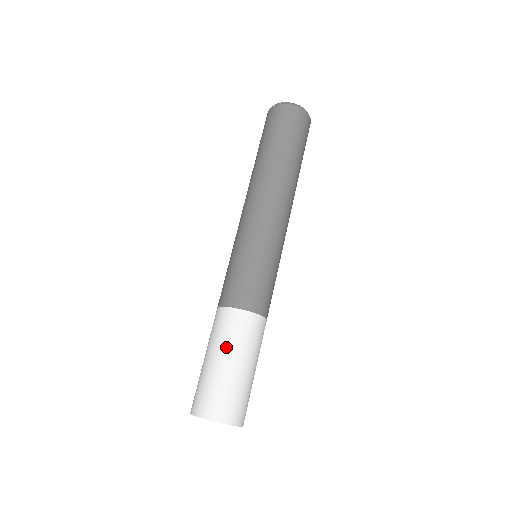
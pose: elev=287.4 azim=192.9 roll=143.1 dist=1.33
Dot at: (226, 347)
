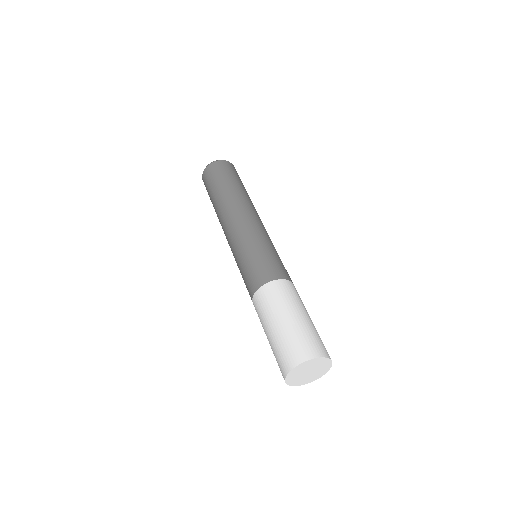
Dot at: (293, 305)
